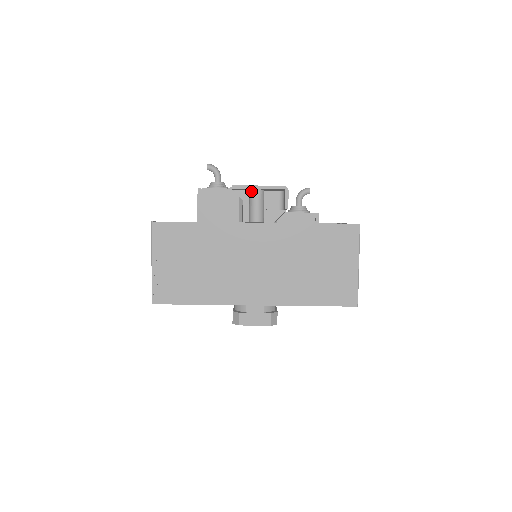
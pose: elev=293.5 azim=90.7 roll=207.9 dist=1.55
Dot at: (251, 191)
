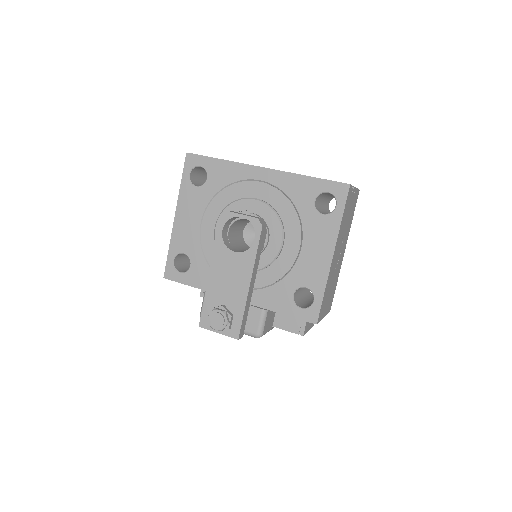
Dot at: occluded
